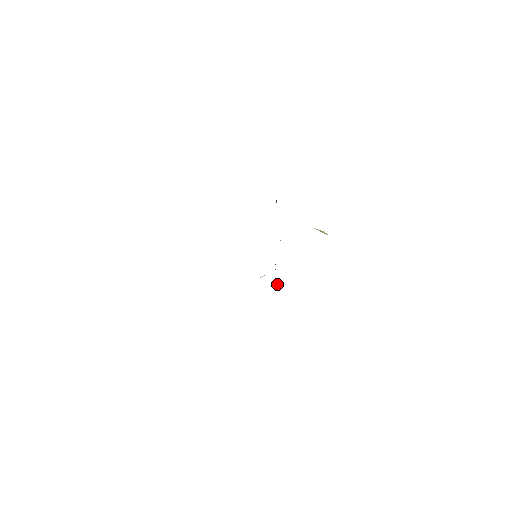
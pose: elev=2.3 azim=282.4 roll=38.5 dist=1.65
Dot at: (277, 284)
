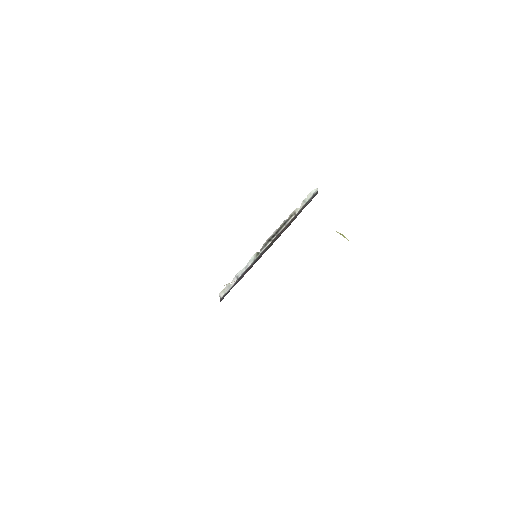
Dot at: (223, 294)
